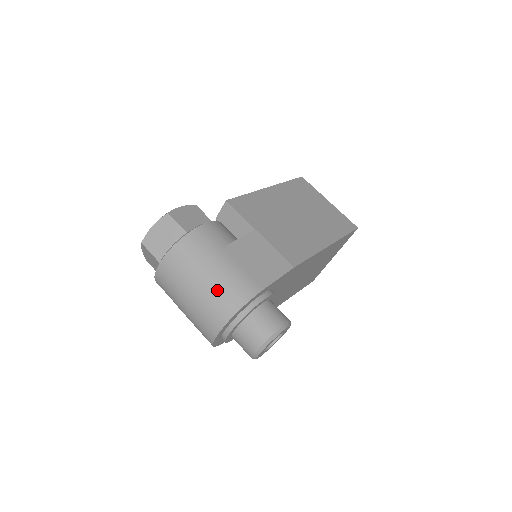
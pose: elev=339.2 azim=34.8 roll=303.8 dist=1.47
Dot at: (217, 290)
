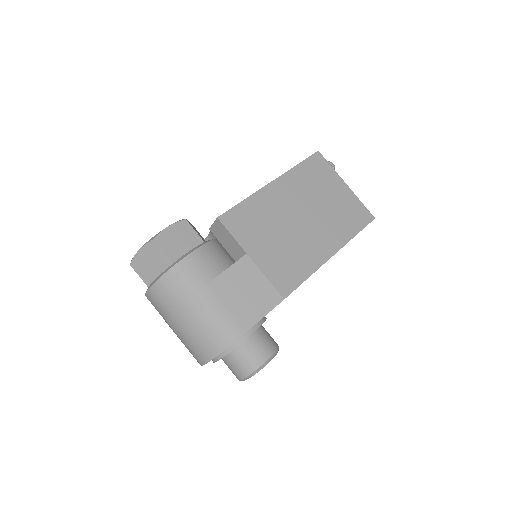
Dot at: (201, 330)
